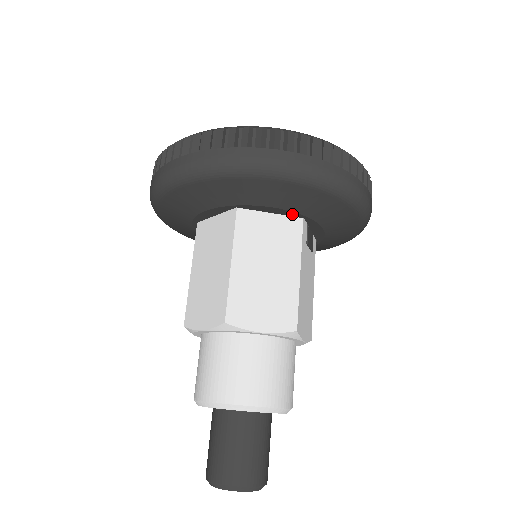
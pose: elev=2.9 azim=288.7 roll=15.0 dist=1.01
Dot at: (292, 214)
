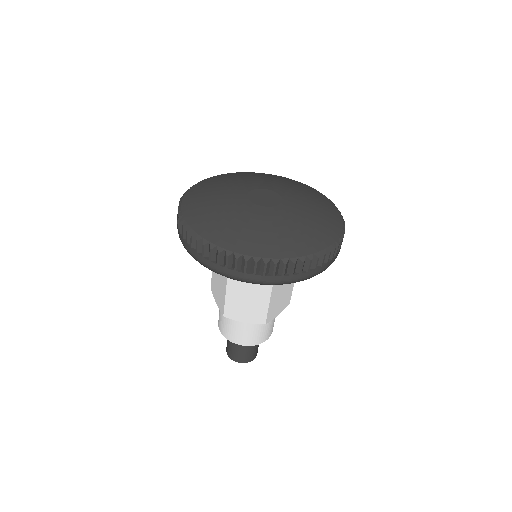
Dot at: occluded
